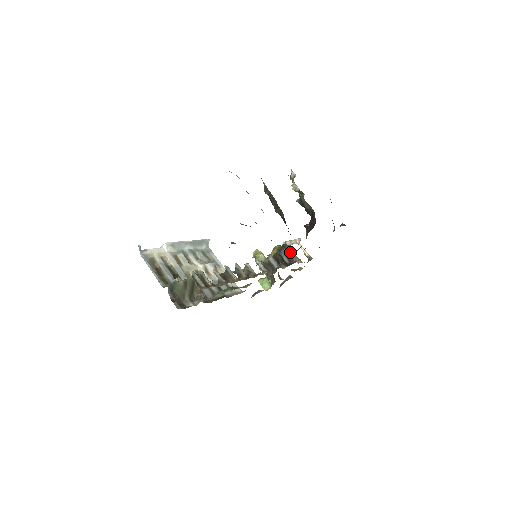
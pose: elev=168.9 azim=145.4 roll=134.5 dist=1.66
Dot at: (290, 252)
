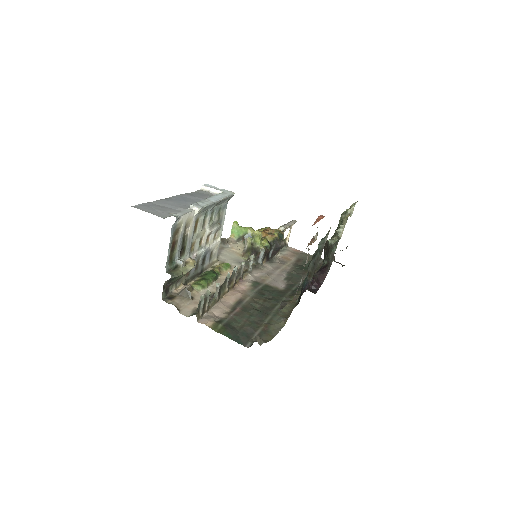
Dot at: occluded
